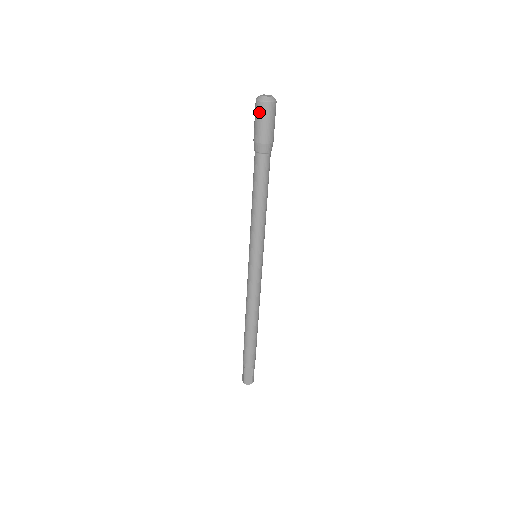
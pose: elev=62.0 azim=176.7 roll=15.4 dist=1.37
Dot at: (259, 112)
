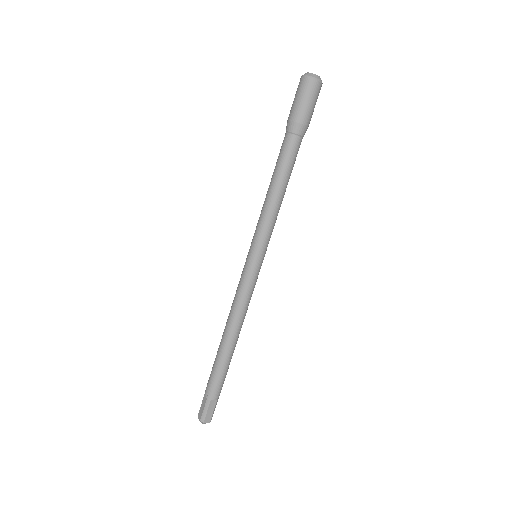
Dot at: (305, 88)
